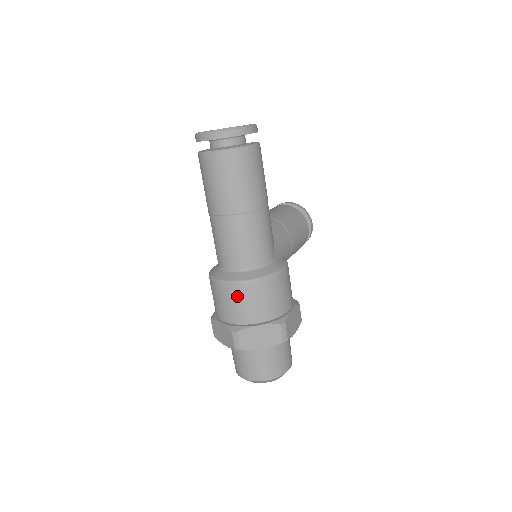
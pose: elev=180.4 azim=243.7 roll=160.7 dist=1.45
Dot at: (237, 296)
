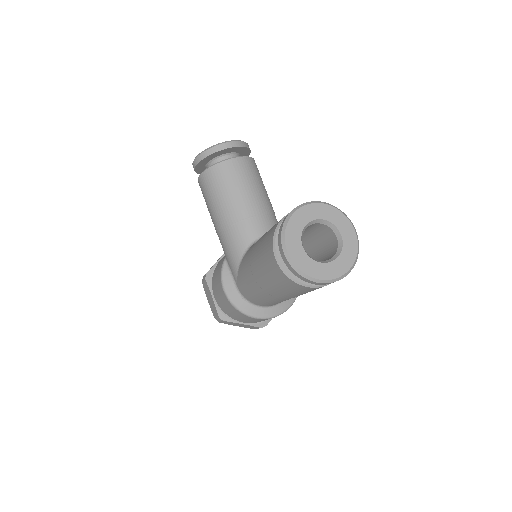
Dot at: occluded
